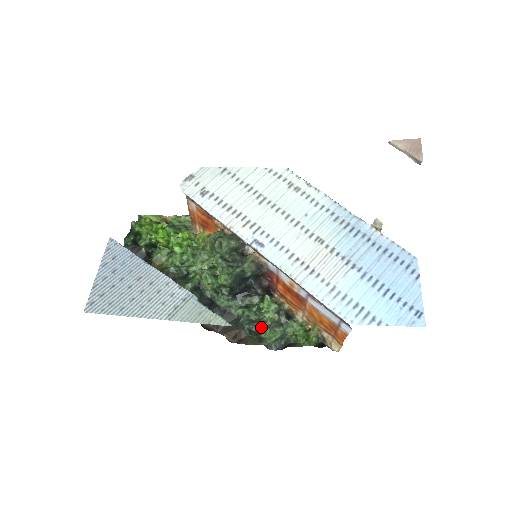
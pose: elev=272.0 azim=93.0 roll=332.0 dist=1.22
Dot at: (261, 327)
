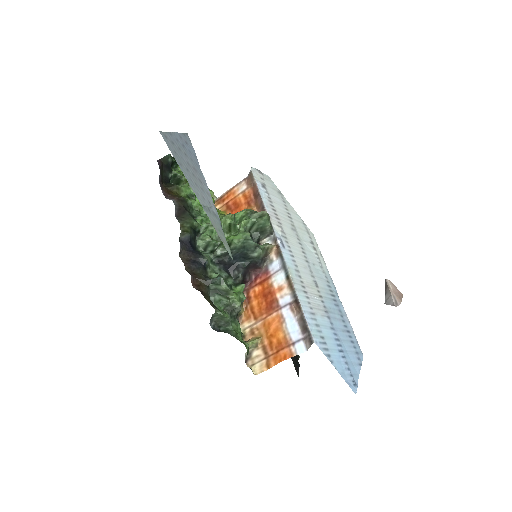
Dot at: (222, 299)
